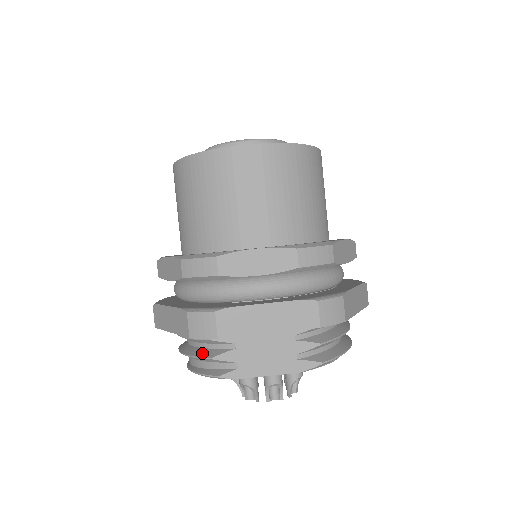
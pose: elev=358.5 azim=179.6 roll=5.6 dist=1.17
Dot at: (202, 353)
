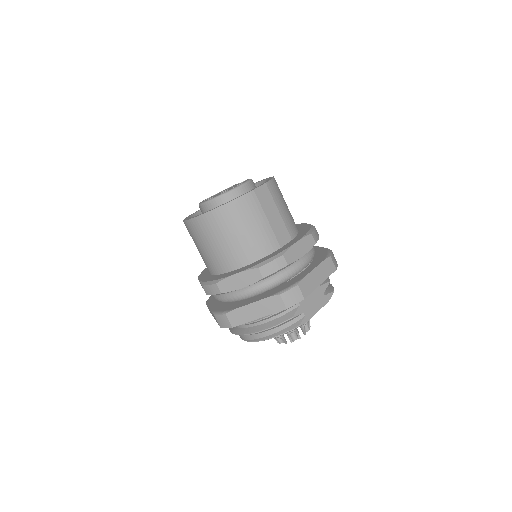
Dot at: (282, 320)
